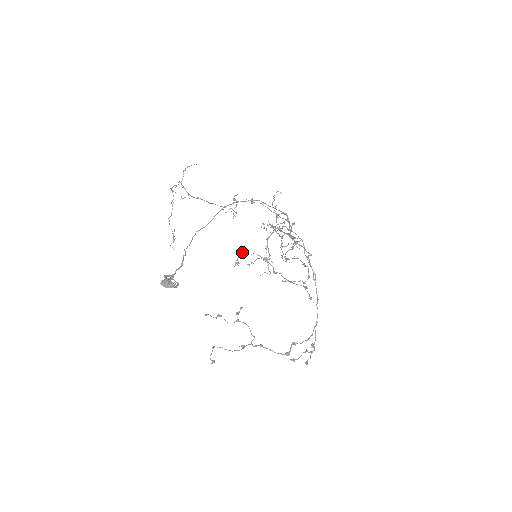
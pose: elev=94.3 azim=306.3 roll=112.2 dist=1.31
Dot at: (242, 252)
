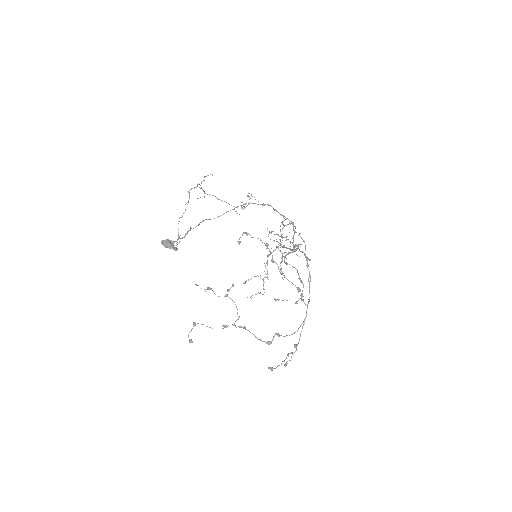
Dot at: (246, 233)
